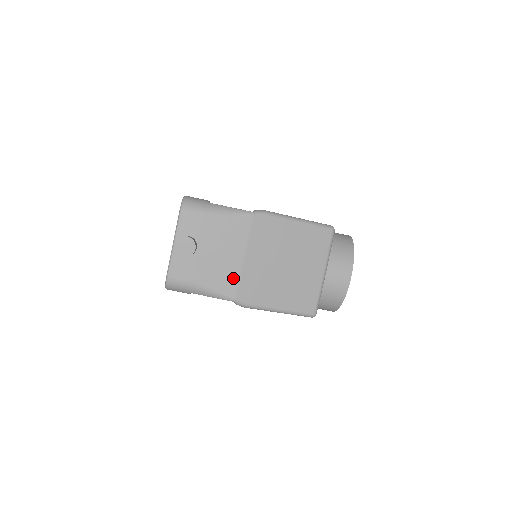
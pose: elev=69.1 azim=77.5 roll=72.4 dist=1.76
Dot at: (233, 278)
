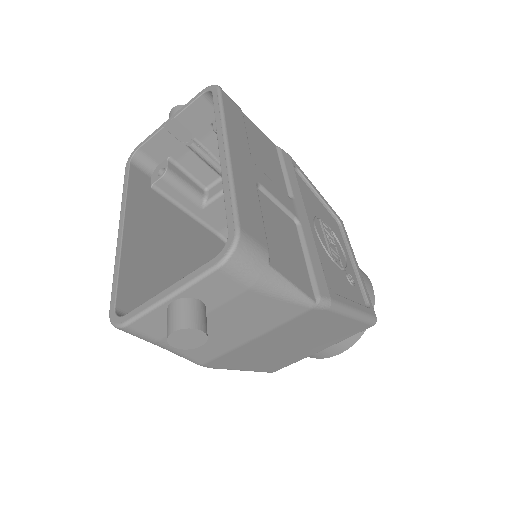
Dot at: (220, 351)
